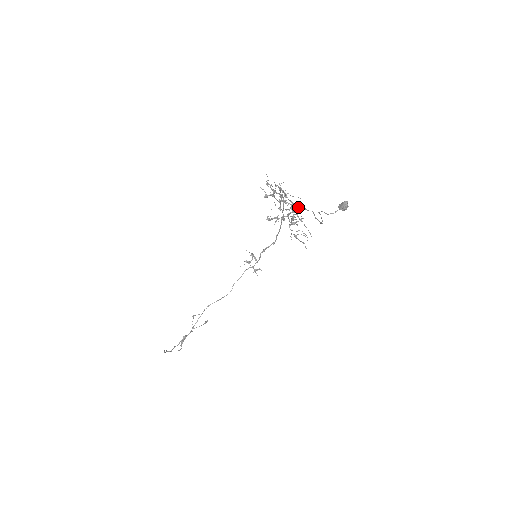
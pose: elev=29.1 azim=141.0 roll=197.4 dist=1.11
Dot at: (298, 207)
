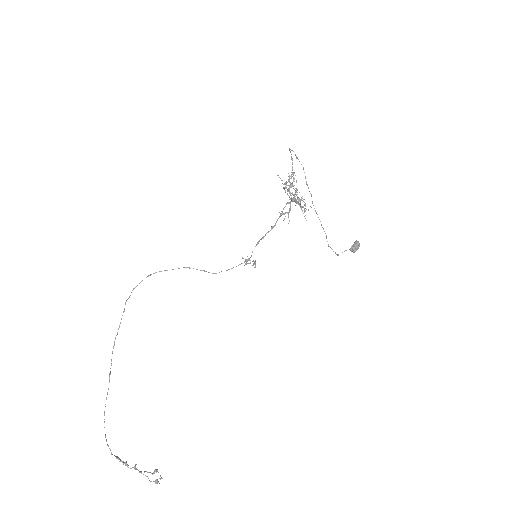
Dot at: (306, 209)
